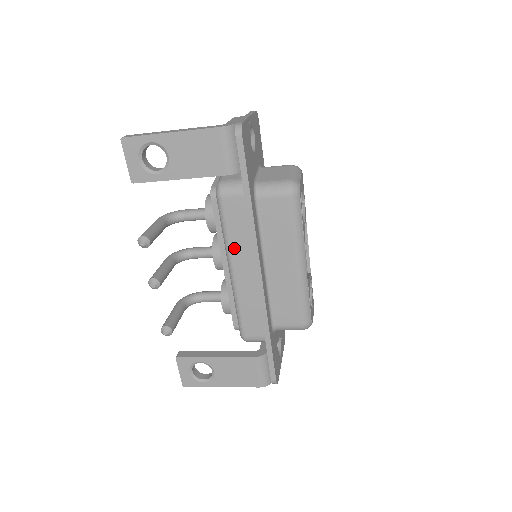
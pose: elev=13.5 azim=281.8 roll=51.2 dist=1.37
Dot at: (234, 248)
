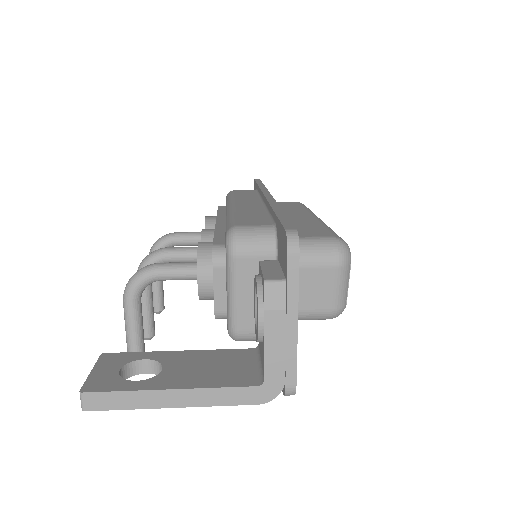
Dot at: occluded
